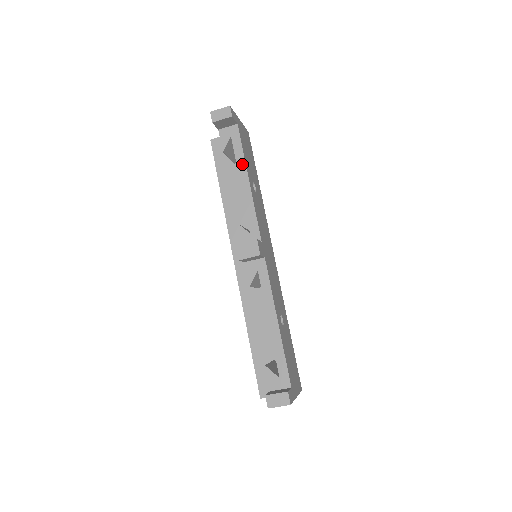
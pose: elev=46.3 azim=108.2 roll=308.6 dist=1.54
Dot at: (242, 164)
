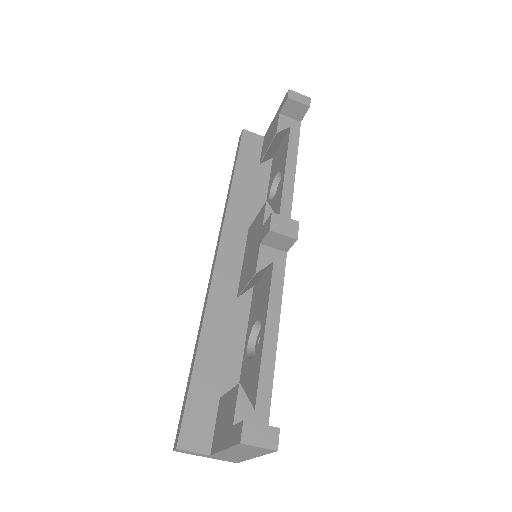
Dot at: (293, 154)
